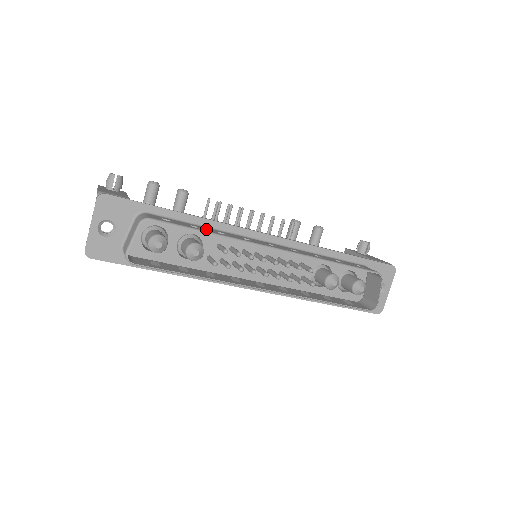
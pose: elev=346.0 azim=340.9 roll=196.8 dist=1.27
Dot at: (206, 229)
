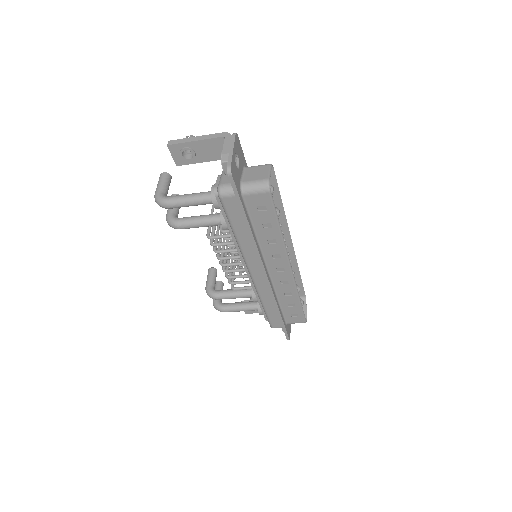
Dot at: occluded
